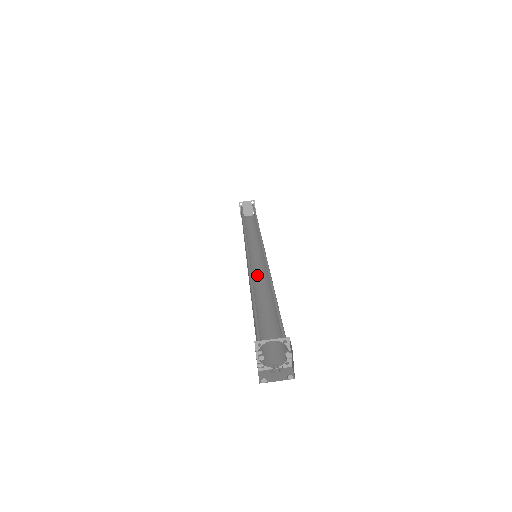
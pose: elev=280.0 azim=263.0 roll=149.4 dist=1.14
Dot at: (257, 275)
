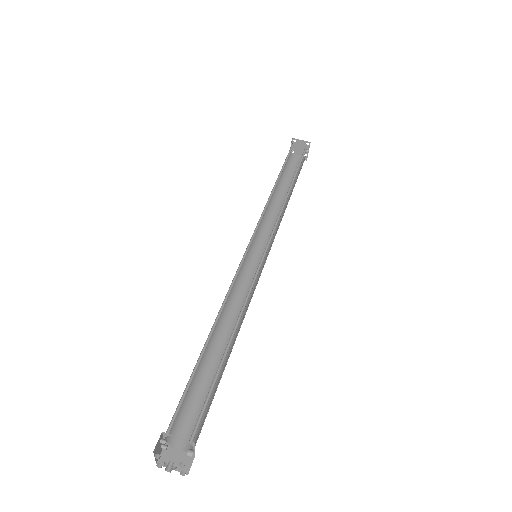
Dot at: (245, 283)
